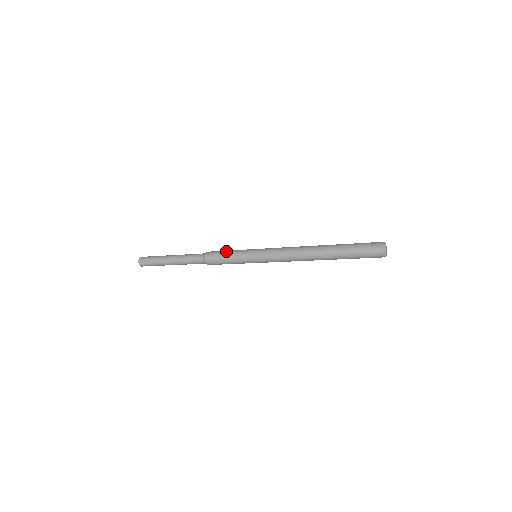
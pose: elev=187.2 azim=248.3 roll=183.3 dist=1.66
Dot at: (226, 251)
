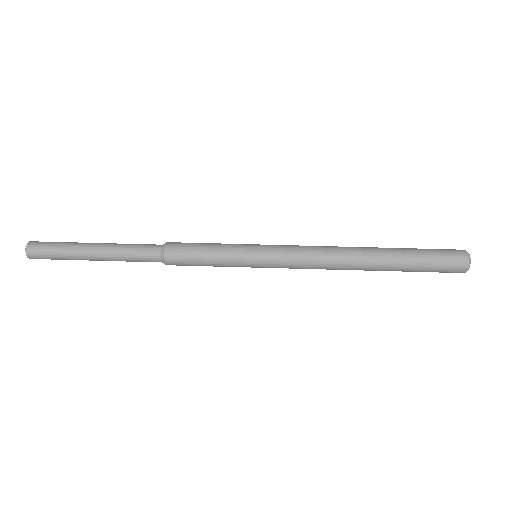
Dot at: (203, 250)
